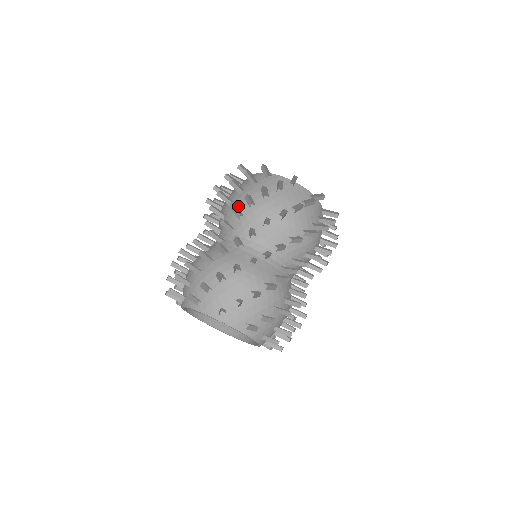
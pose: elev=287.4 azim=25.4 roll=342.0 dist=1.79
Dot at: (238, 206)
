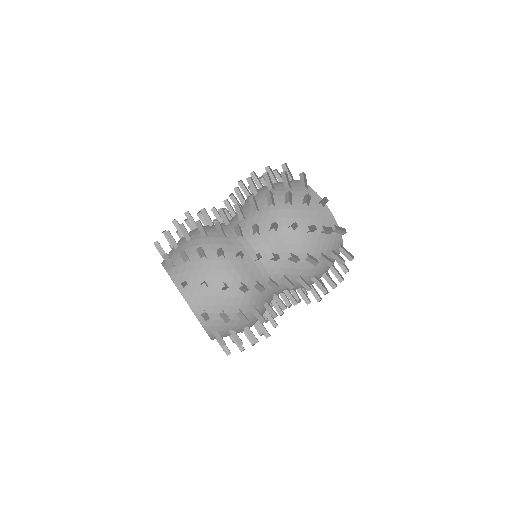
Dot at: (260, 199)
